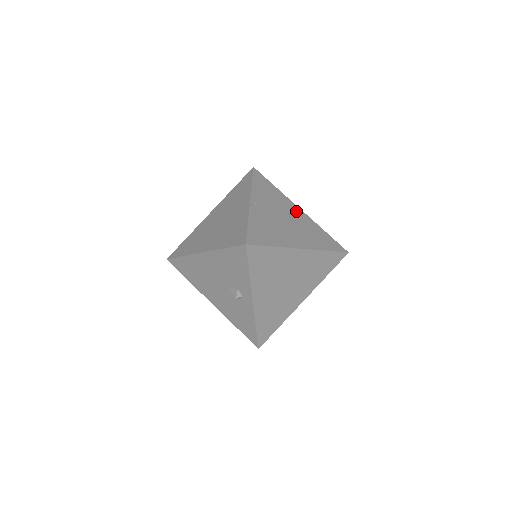
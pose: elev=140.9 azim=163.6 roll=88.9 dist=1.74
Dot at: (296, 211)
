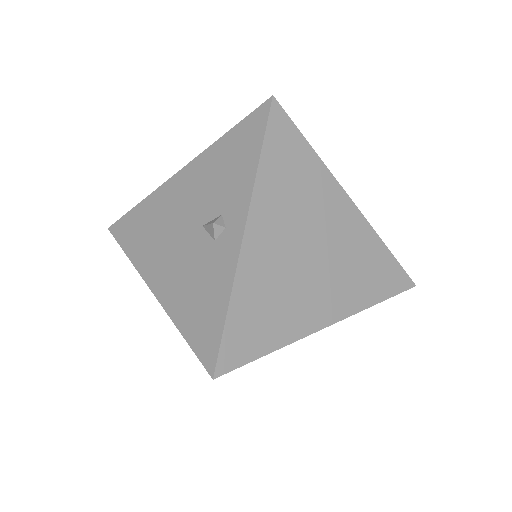
Dot at: occluded
